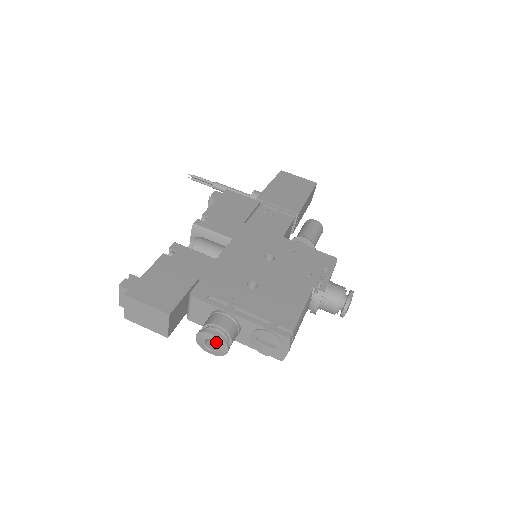
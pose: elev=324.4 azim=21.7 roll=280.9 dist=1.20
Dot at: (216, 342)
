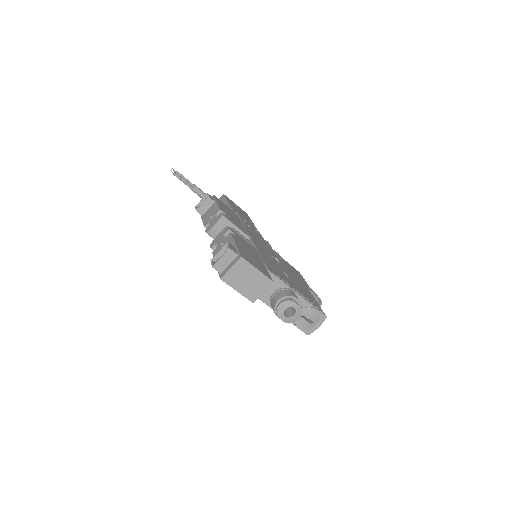
Dot at: (297, 310)
